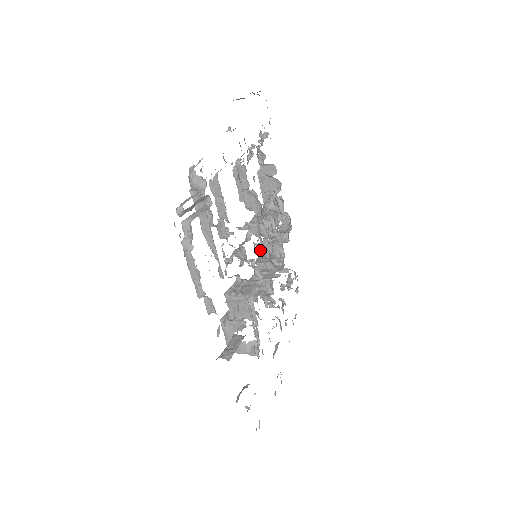
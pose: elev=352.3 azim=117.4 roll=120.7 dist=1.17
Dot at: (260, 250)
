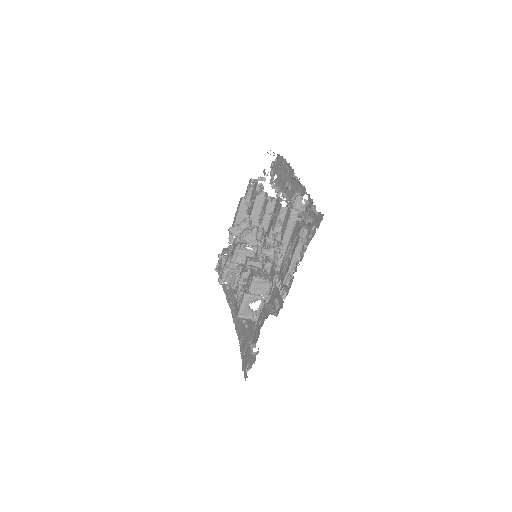
Dot at: occluded
